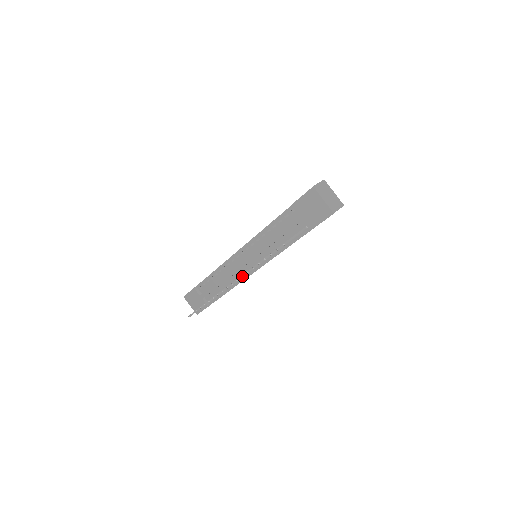
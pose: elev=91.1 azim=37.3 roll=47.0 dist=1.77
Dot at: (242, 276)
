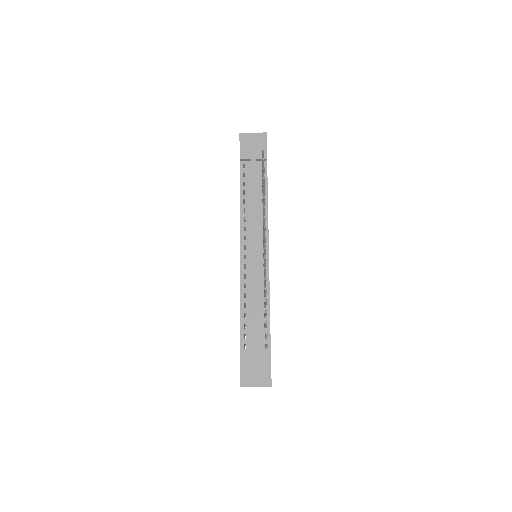
Dot at: (264, 216)
